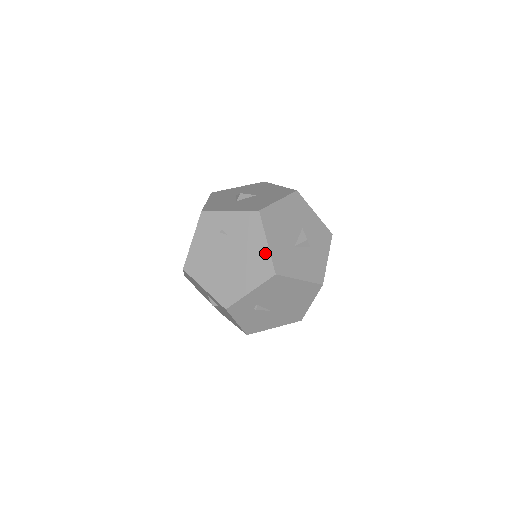
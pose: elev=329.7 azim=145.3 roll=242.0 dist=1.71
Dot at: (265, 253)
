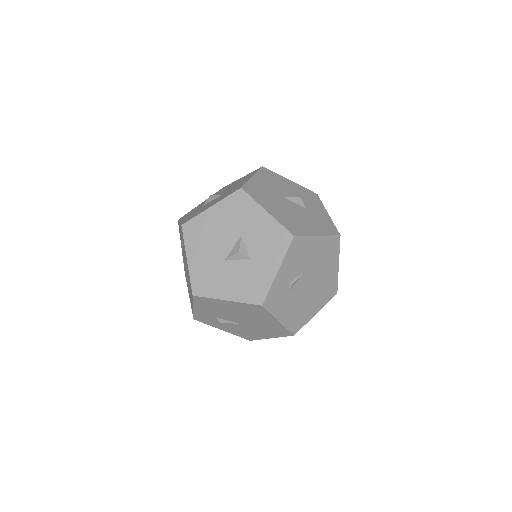
Dot at: (188, 271)
